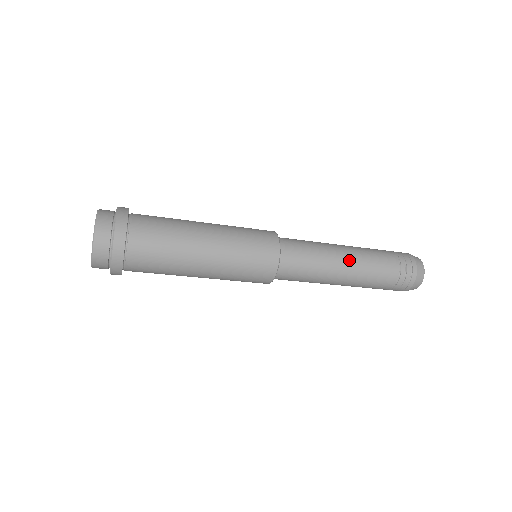
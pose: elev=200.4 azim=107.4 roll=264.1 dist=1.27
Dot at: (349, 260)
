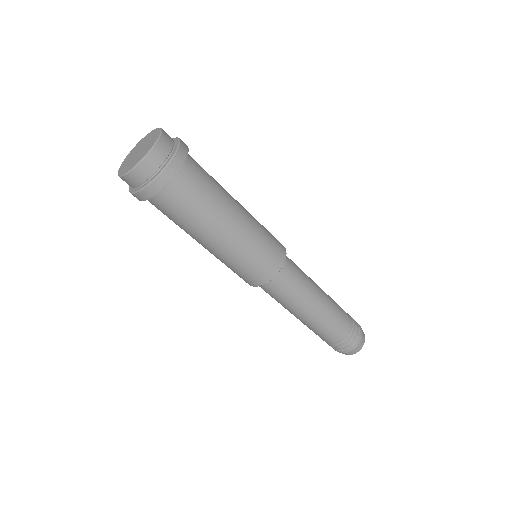
Dot at: (324, 292)
